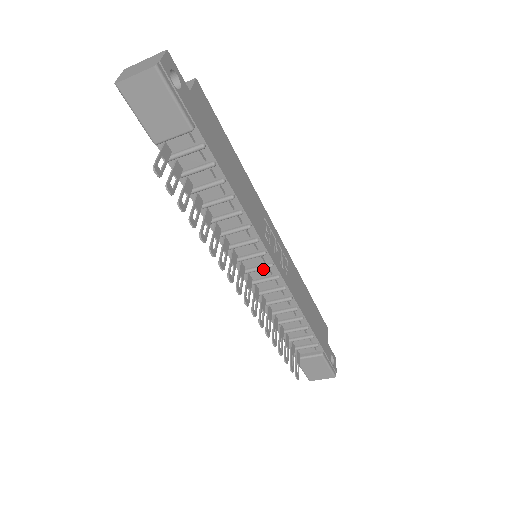
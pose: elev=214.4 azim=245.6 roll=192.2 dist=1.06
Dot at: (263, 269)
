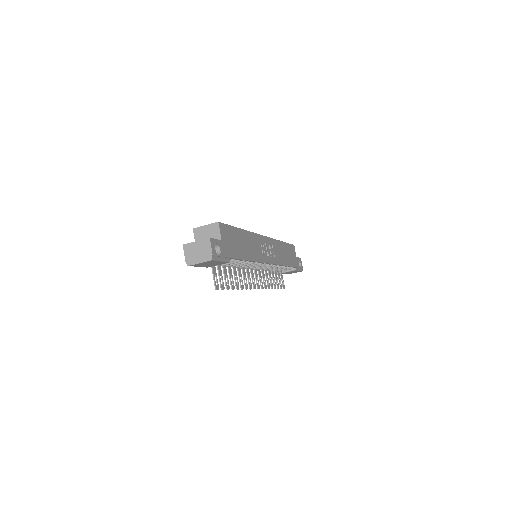
Dot at: occluded
